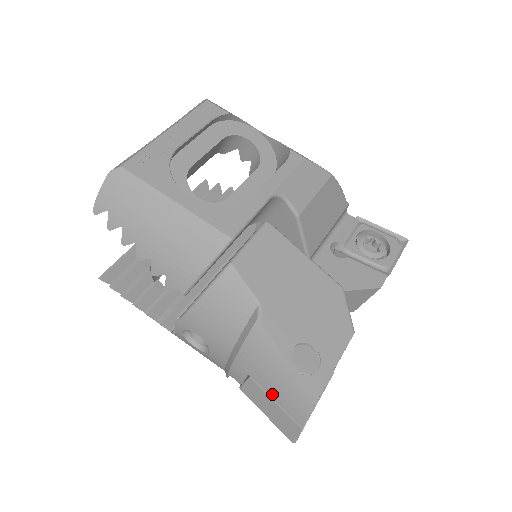
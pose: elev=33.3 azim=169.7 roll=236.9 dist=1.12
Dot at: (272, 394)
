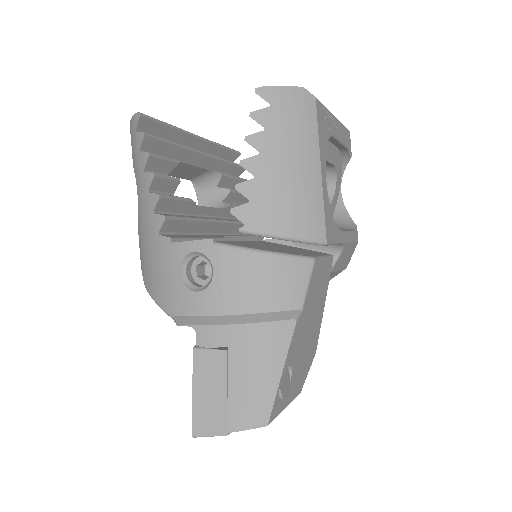
Dot at: (233, 383)
